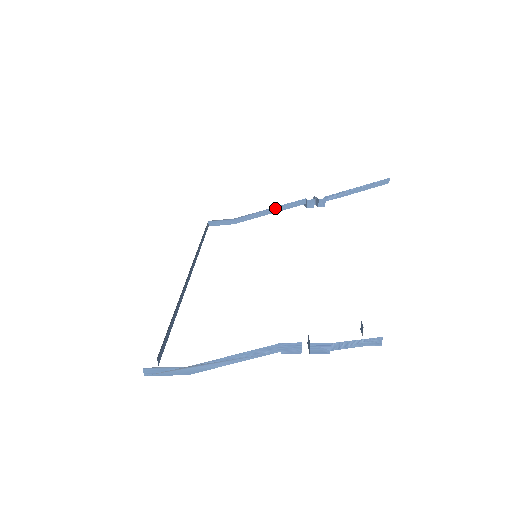
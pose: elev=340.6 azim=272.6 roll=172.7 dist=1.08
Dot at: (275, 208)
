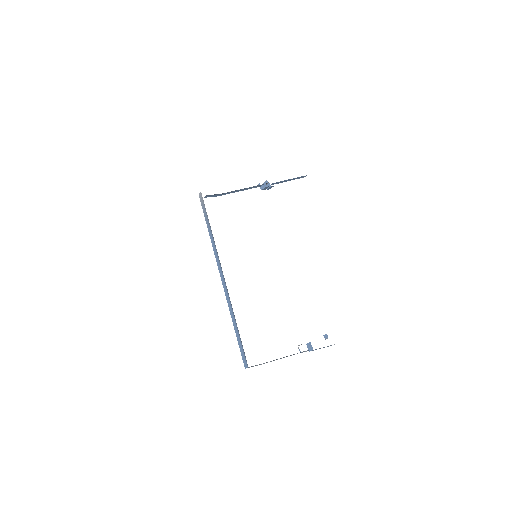
Dot at: (245, 188)
